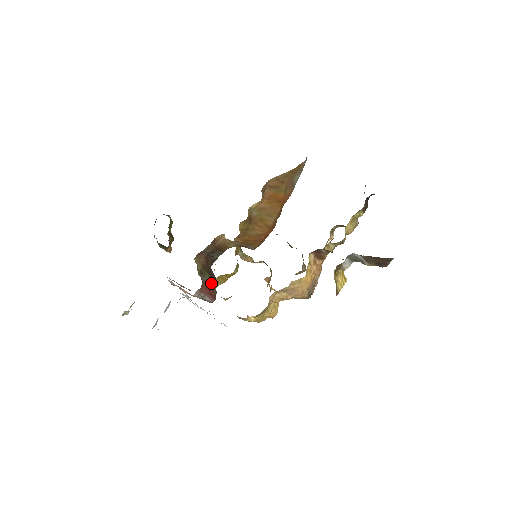
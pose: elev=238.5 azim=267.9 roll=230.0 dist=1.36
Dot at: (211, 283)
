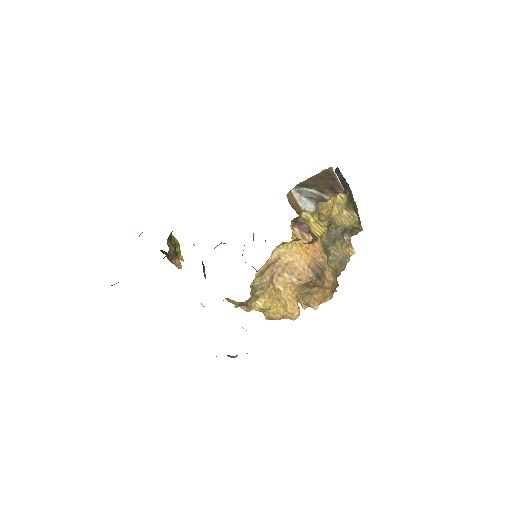
Dot at: (204, 266)
